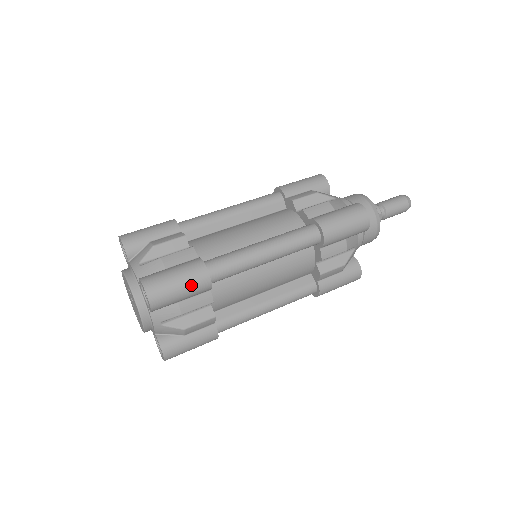
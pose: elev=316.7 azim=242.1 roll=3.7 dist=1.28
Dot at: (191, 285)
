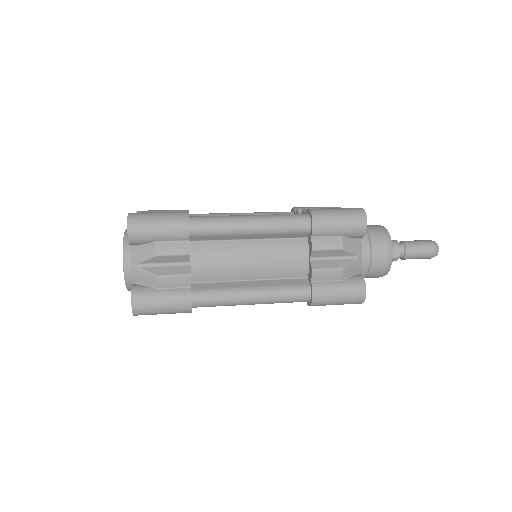
Dot at: (169, 223)
